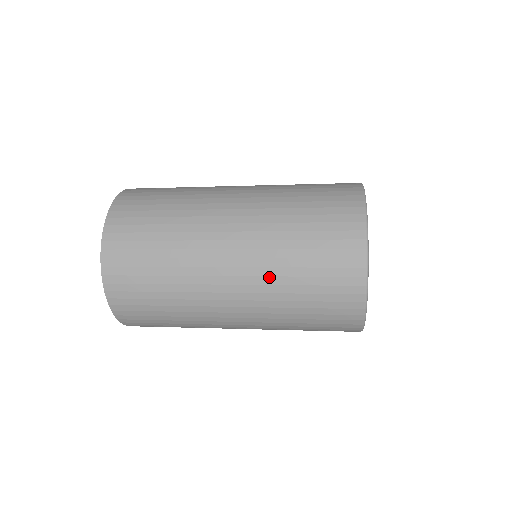
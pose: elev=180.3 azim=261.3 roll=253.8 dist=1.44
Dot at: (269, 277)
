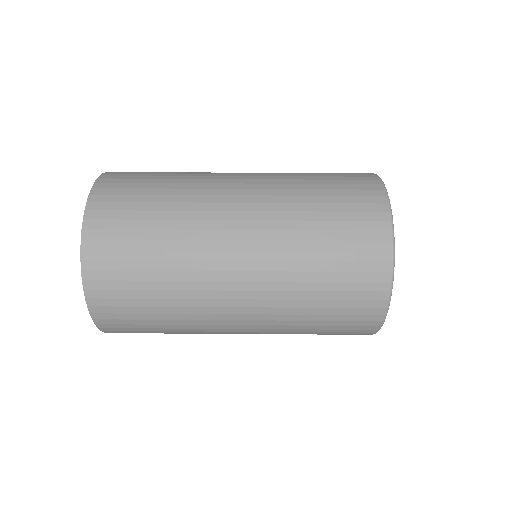
Dot at: occluded
